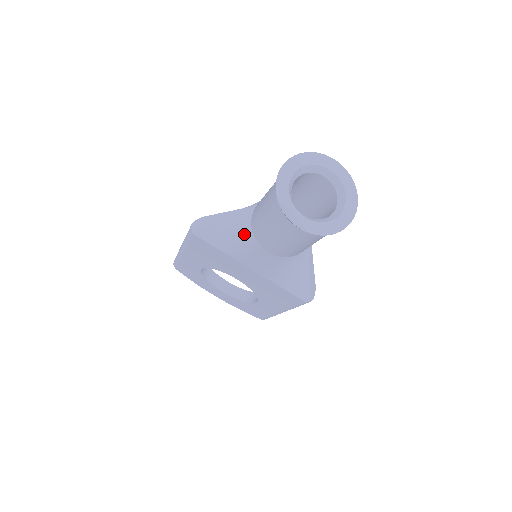
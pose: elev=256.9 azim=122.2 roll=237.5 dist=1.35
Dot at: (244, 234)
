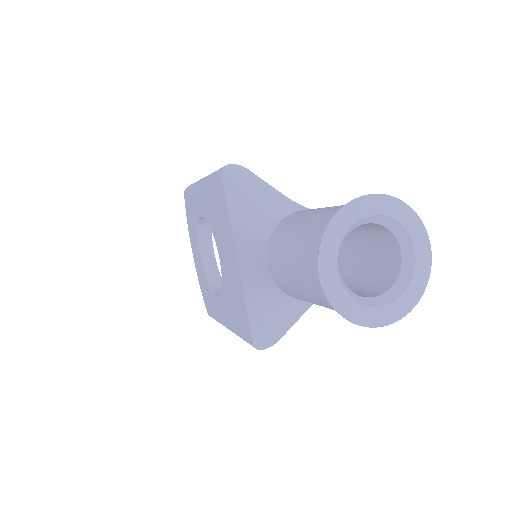
Dot at: (264, 223)
